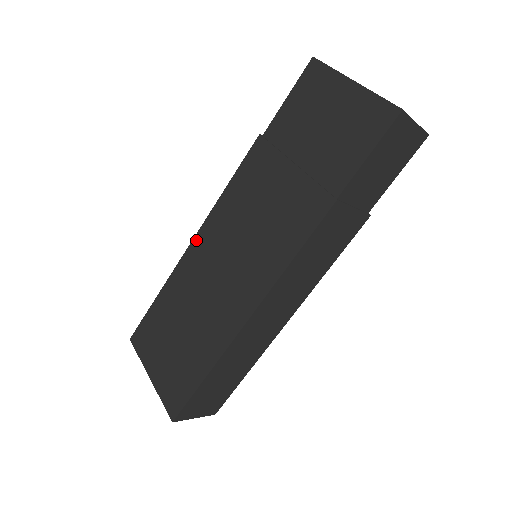
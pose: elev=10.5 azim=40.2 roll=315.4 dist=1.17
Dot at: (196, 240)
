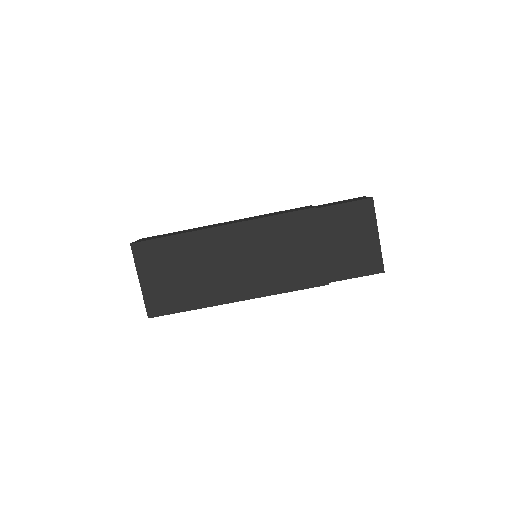
Dot at: (231, 227)
